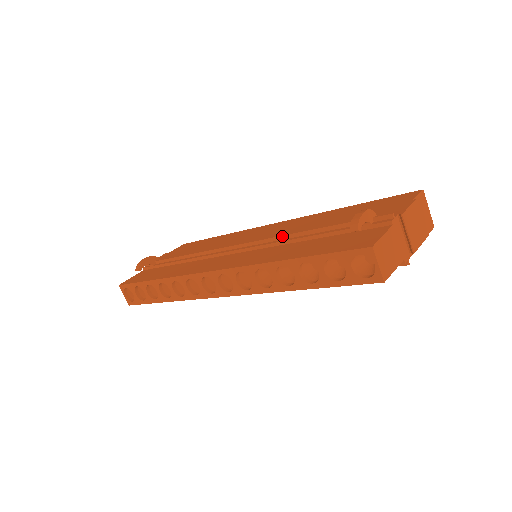
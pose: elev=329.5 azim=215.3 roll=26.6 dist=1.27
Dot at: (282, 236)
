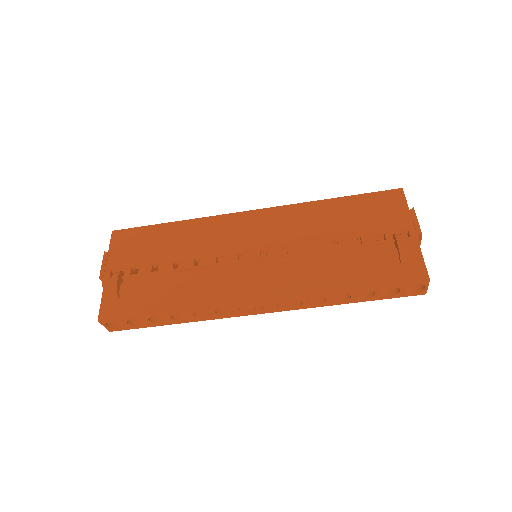
Dot at: (310, 252)
